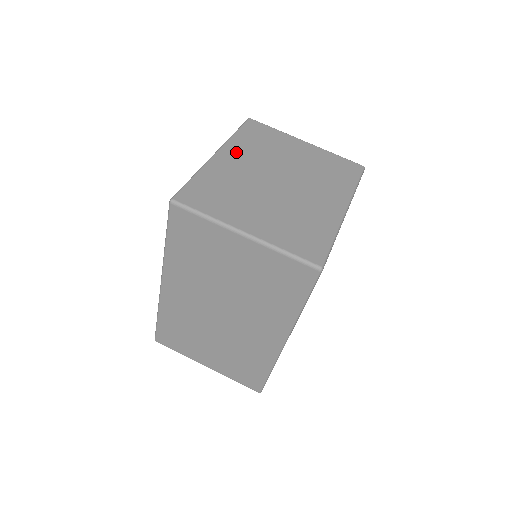
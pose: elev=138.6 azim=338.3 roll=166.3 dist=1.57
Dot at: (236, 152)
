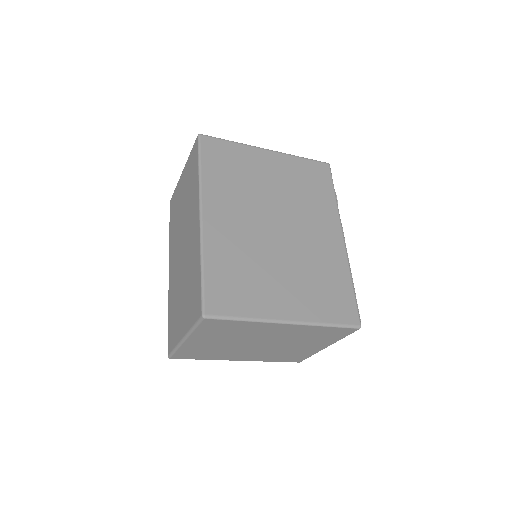
Dot at: occluded
